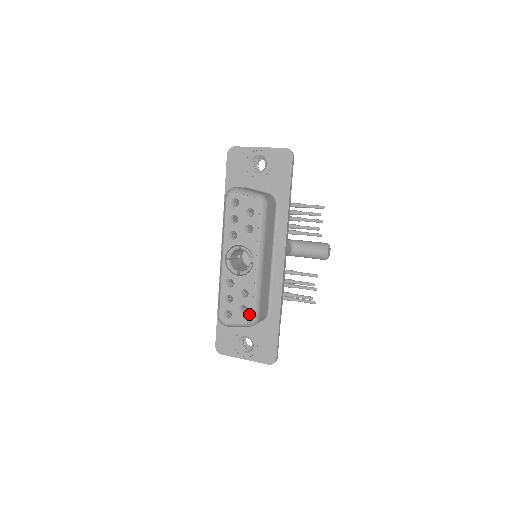
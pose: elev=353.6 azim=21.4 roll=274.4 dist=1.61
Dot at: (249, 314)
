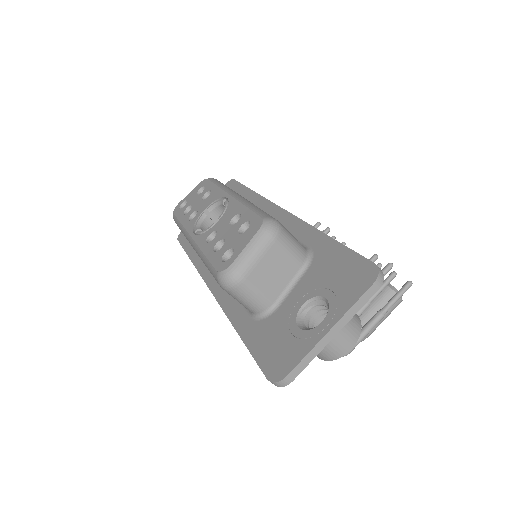
Dot at: (255, 220)
